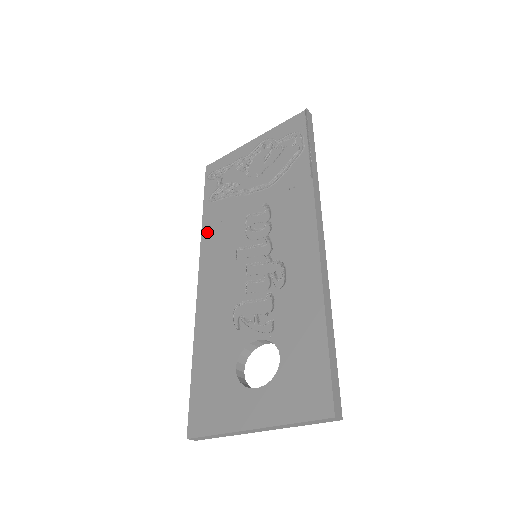
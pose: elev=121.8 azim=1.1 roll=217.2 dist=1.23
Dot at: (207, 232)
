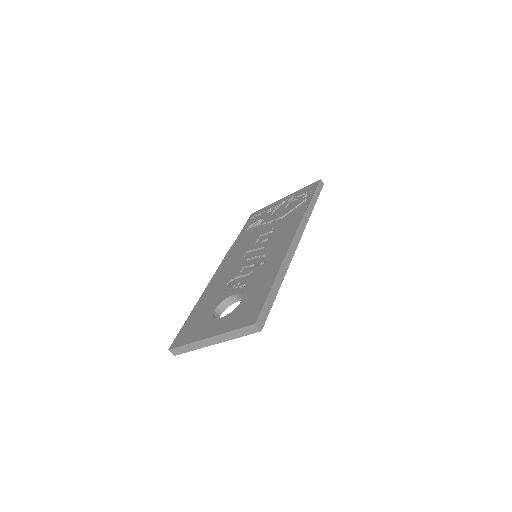
Dot at: (234, 246)
